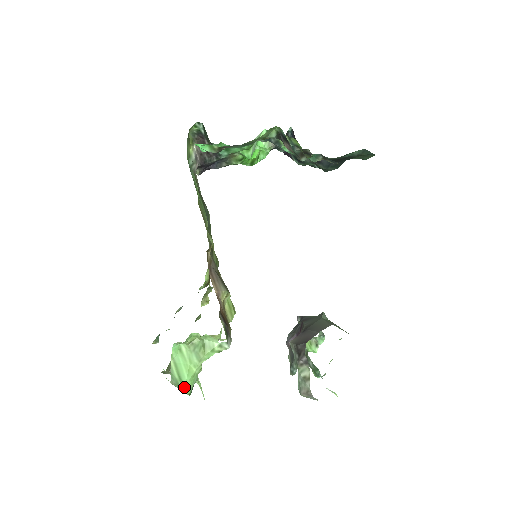
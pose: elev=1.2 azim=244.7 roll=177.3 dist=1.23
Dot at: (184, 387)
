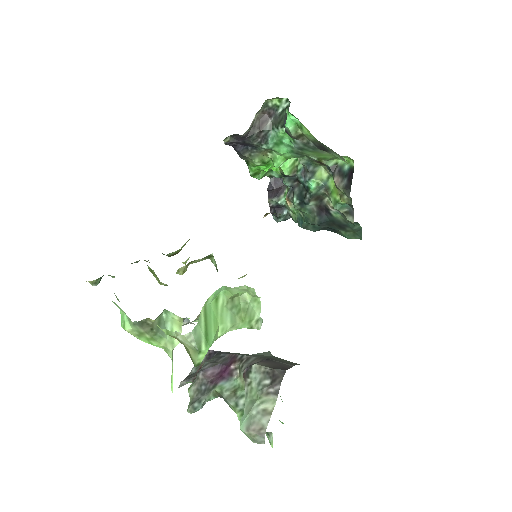
Dot at: (206, 349)
